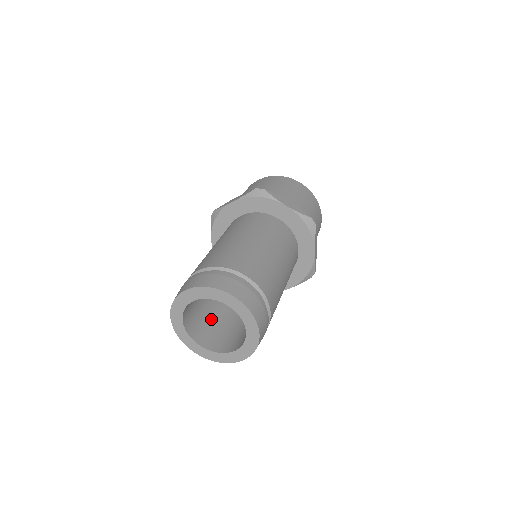
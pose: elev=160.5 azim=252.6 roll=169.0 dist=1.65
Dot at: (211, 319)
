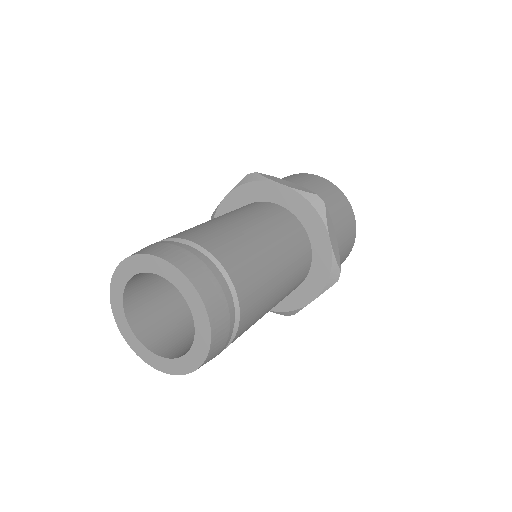
Dot at: (180, 325)
